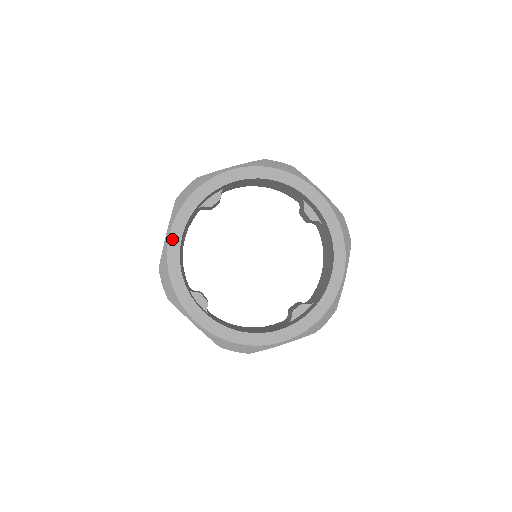
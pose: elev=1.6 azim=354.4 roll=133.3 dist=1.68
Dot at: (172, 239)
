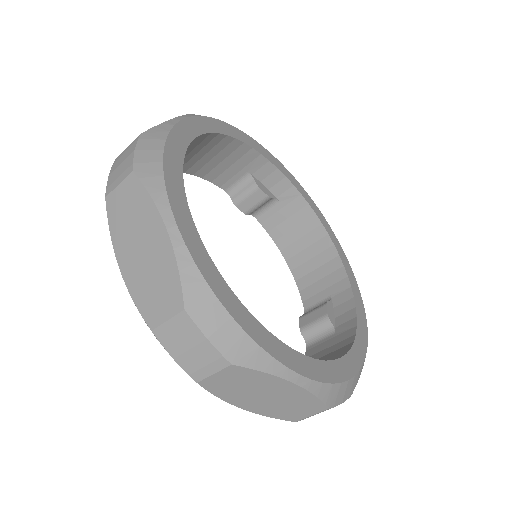
Dot at: (186, 234)
